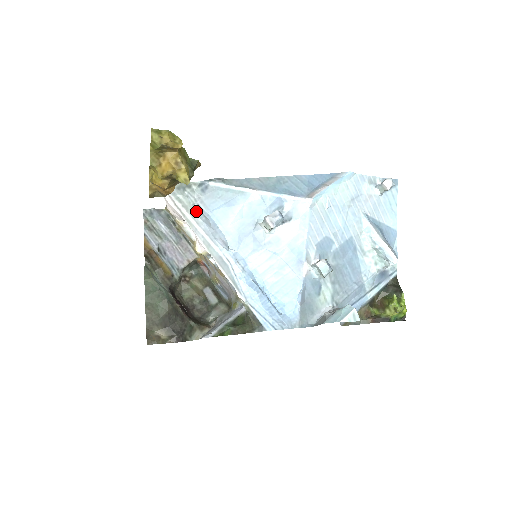
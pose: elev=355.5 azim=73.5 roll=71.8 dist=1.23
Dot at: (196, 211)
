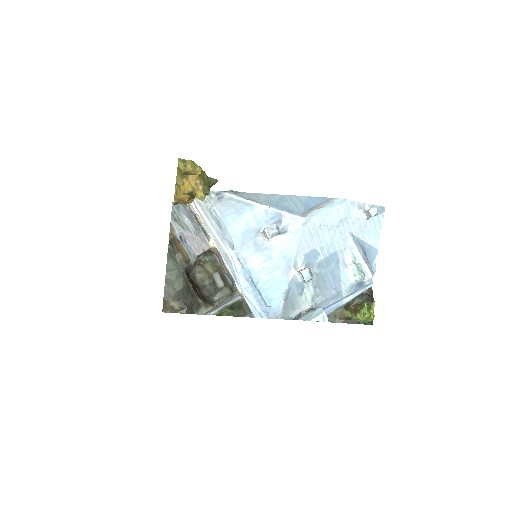
Dot at: (212, 215)
